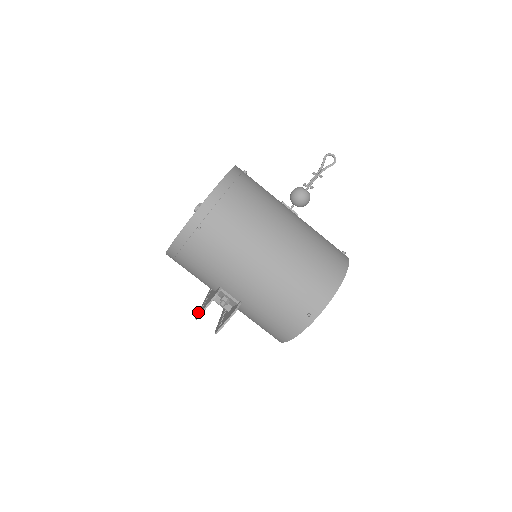
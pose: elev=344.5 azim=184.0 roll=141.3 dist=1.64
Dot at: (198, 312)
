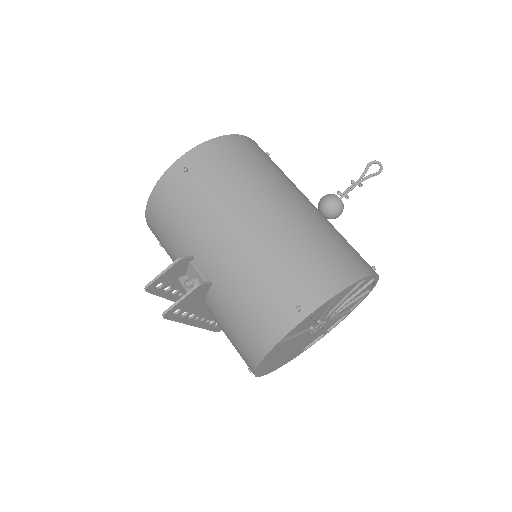
Dot at: (154, 290)
